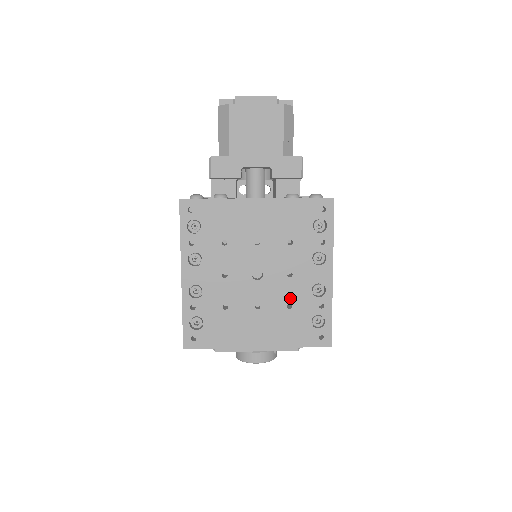
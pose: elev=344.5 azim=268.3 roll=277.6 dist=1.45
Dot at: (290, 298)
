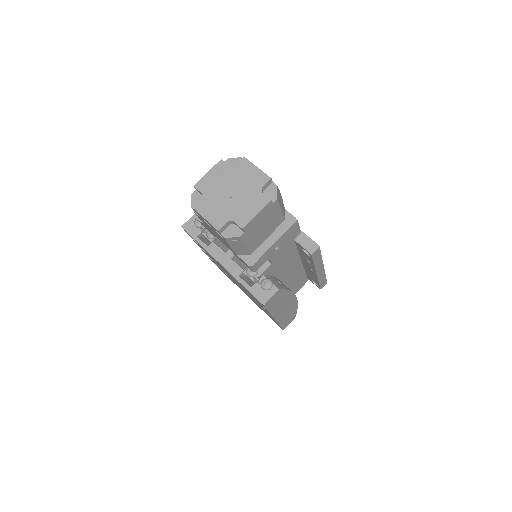
Dot at: occluded
